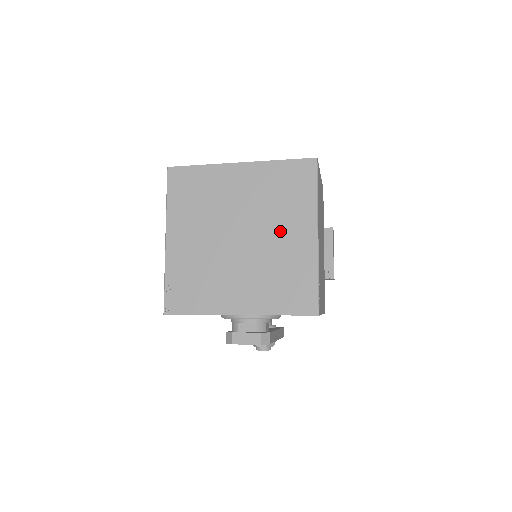
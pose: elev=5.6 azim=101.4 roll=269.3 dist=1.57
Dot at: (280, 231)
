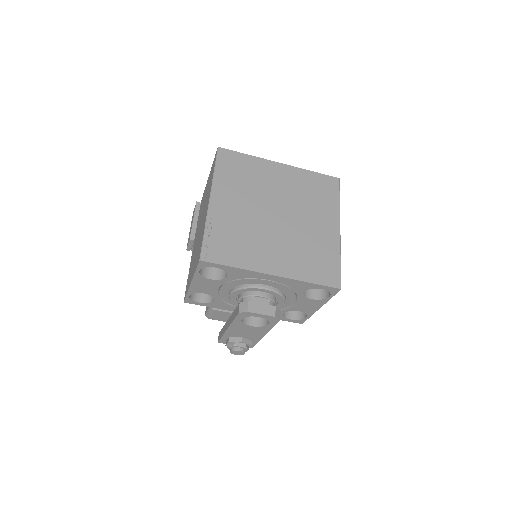
Dot at: (311, 219)
